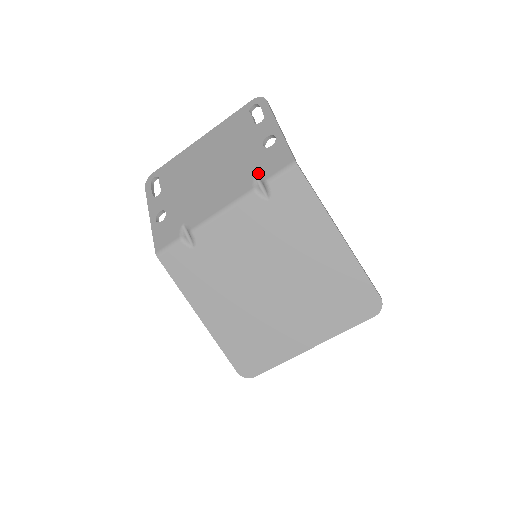
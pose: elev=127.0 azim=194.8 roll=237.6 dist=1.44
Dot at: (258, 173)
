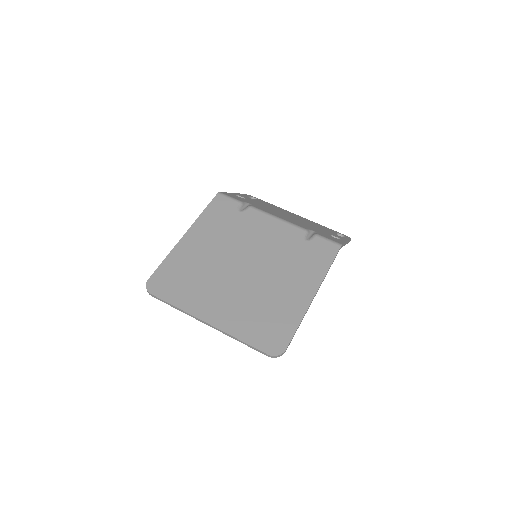
Dot at: (316, 231)
